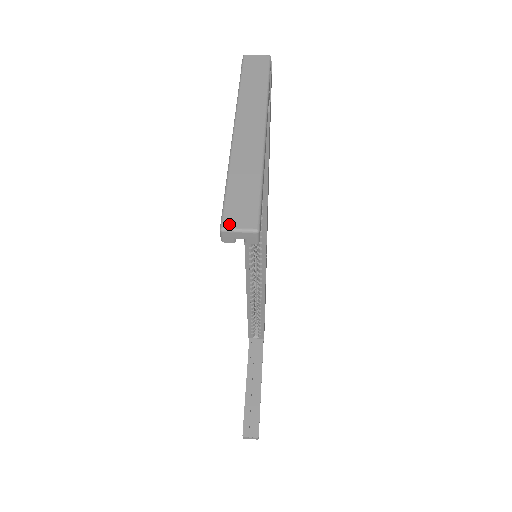
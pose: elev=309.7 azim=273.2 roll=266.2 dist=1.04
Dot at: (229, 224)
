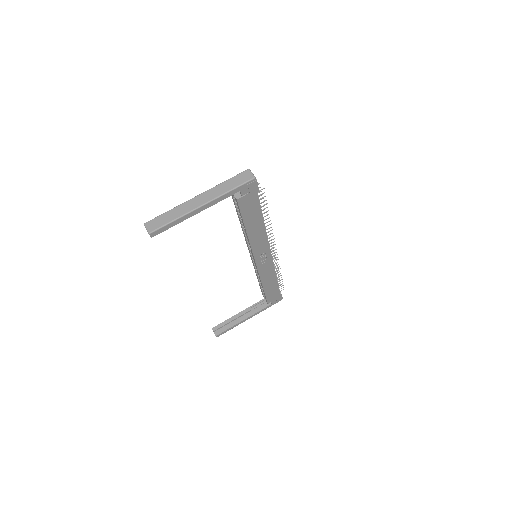
Dot at: (147, 224)
